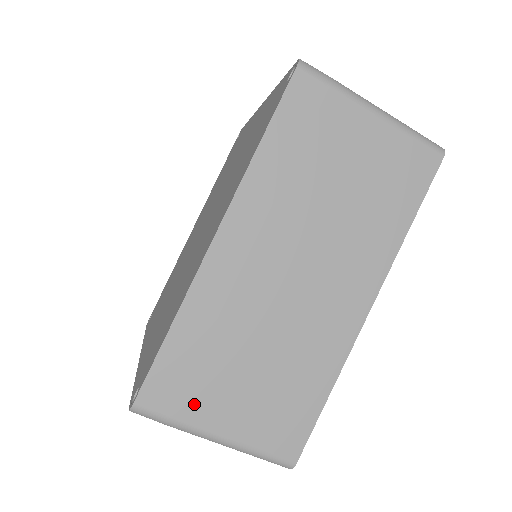
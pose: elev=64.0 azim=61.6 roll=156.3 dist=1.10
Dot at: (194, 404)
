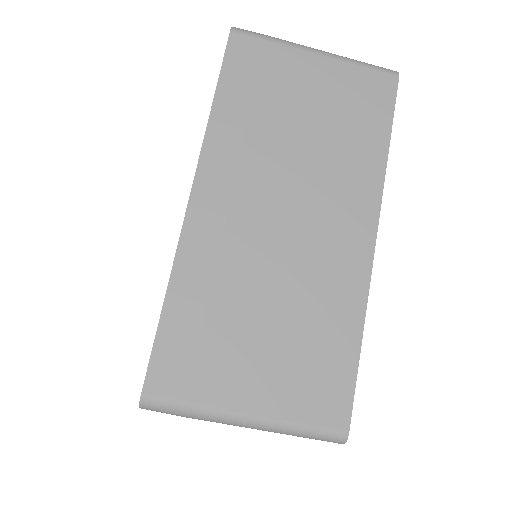
Dot at: (210, 381)
